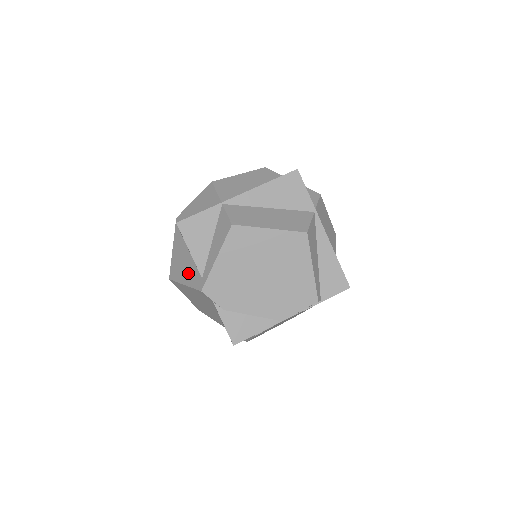
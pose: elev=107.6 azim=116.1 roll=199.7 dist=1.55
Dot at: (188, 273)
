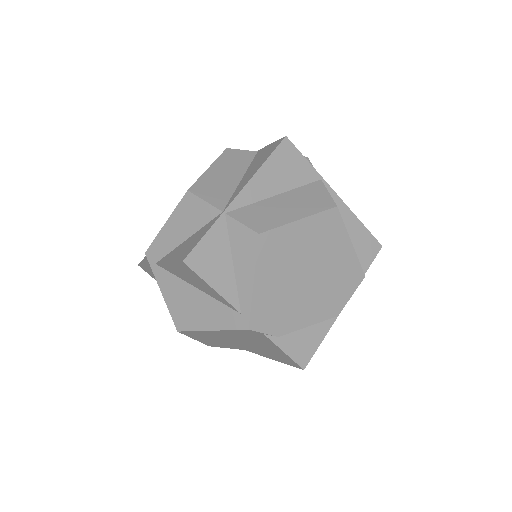
Dot at: (210, 315)
